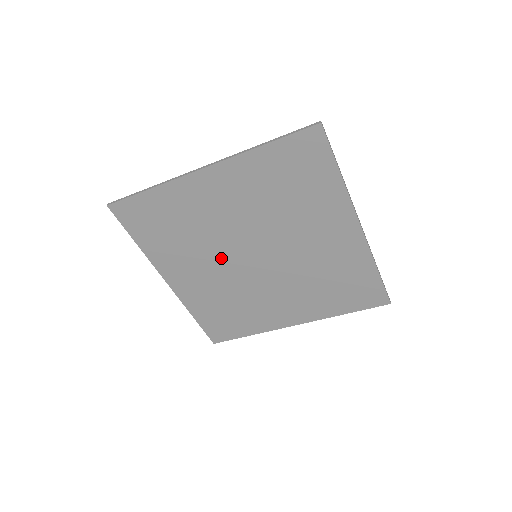
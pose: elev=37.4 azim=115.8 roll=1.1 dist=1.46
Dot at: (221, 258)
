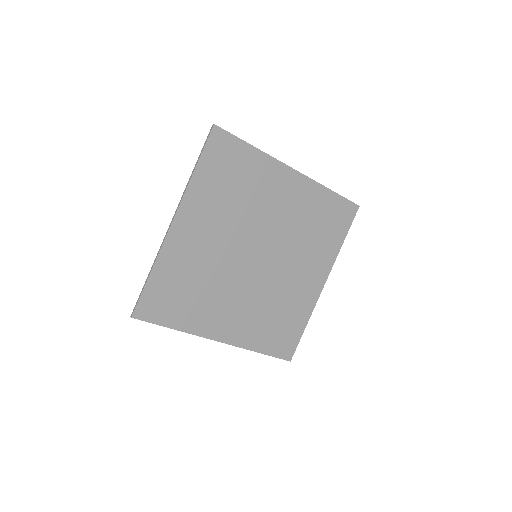
Dot at: (237, 281)
